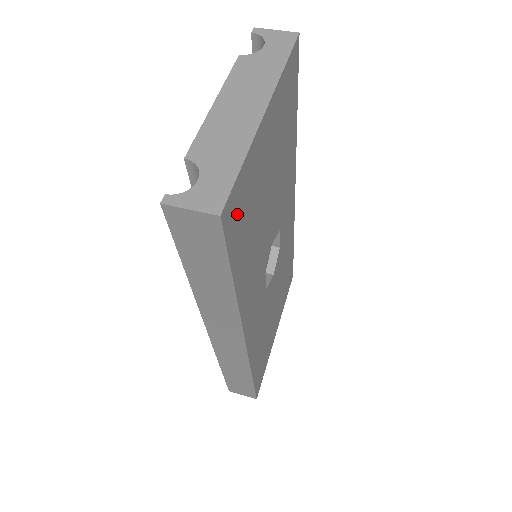
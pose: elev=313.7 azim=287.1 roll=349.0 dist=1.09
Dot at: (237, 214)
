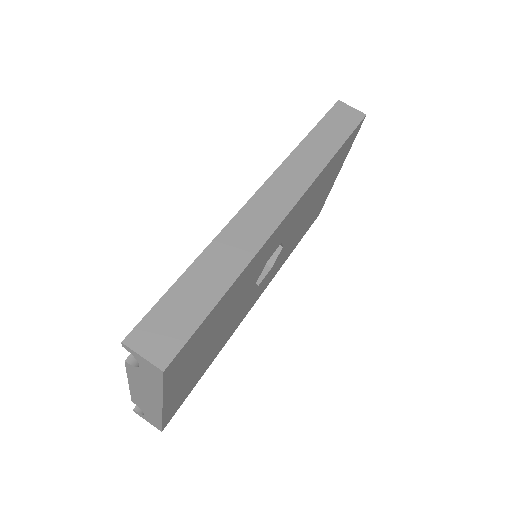
Dot at: (178, 404)
